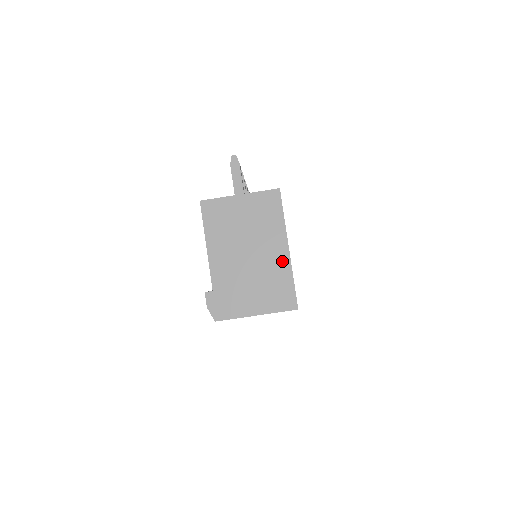
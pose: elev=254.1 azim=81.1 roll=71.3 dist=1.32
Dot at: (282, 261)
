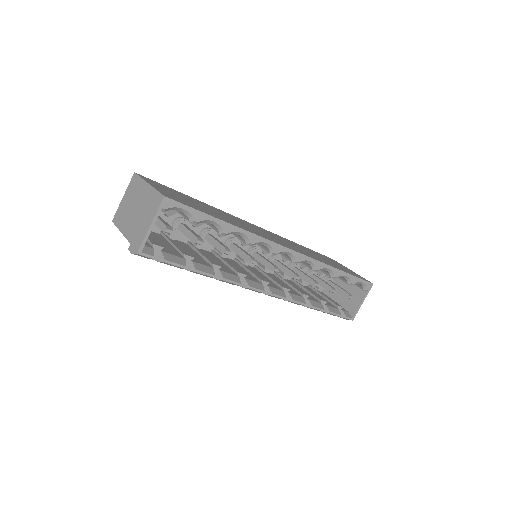
Dot at: (148, 191)
